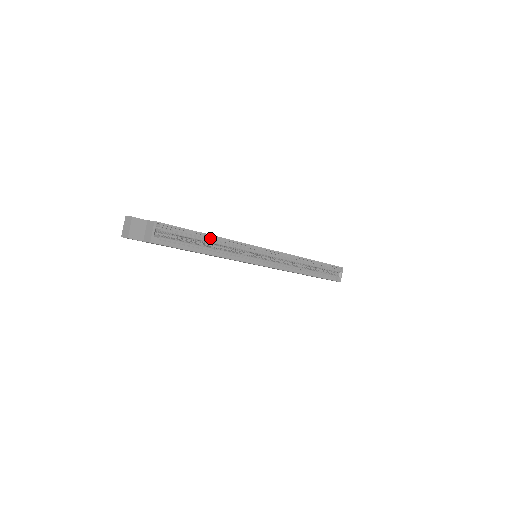
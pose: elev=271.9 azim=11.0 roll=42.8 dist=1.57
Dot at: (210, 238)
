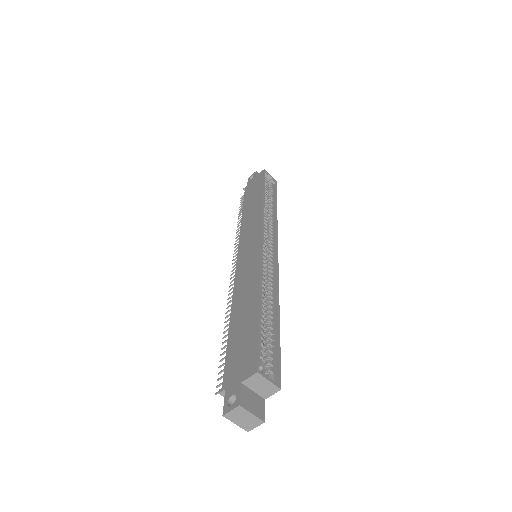
Dot at: (260, 302)
